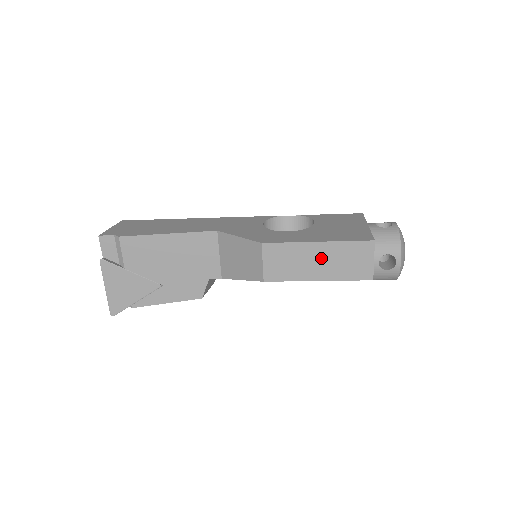
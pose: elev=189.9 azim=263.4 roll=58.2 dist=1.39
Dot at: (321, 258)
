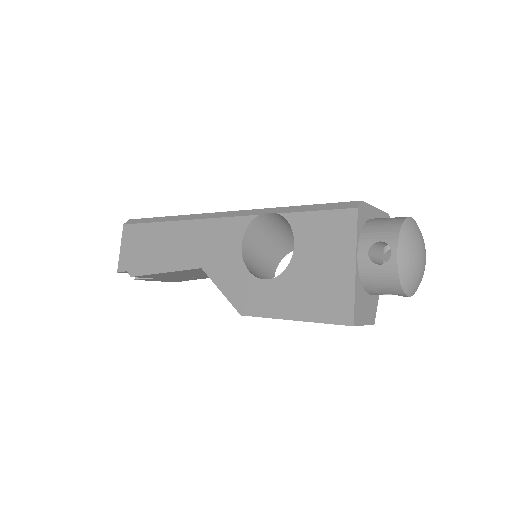
Dot at: occluded
